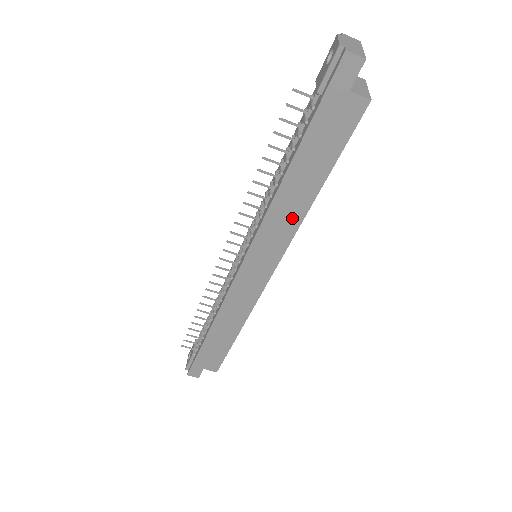
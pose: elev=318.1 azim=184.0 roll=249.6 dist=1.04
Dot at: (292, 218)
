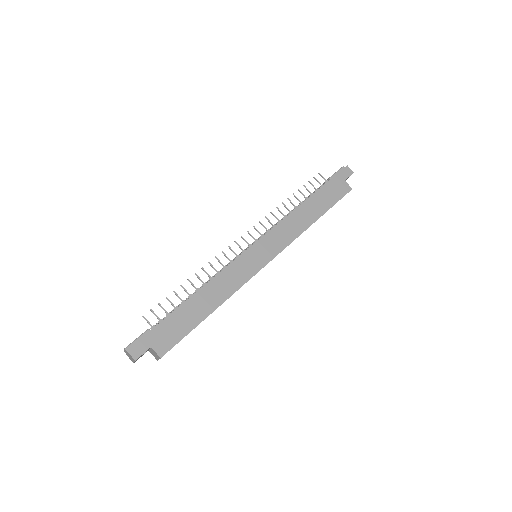
Dot at: (298, 228)
